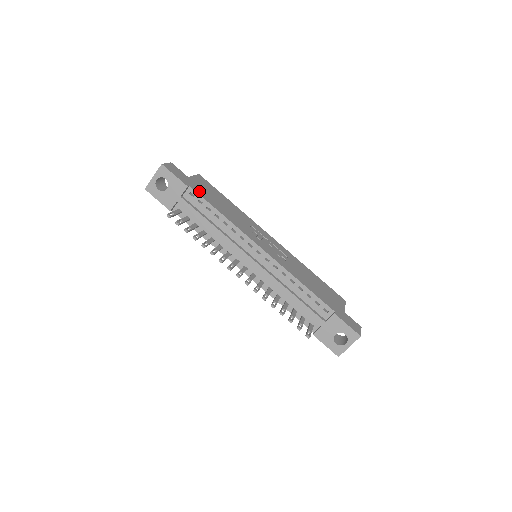
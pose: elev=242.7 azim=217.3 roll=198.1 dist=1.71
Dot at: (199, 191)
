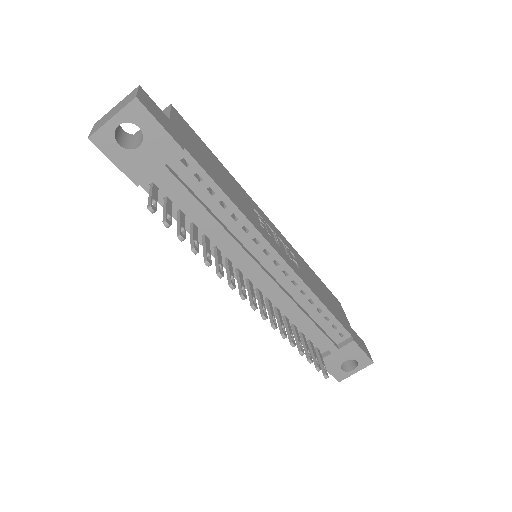
Dot at: (195, 155)
